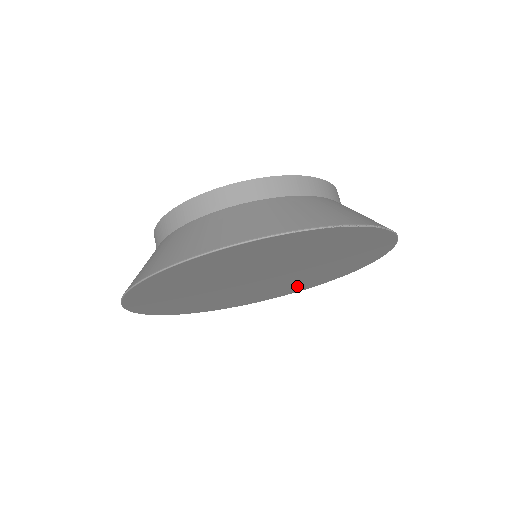
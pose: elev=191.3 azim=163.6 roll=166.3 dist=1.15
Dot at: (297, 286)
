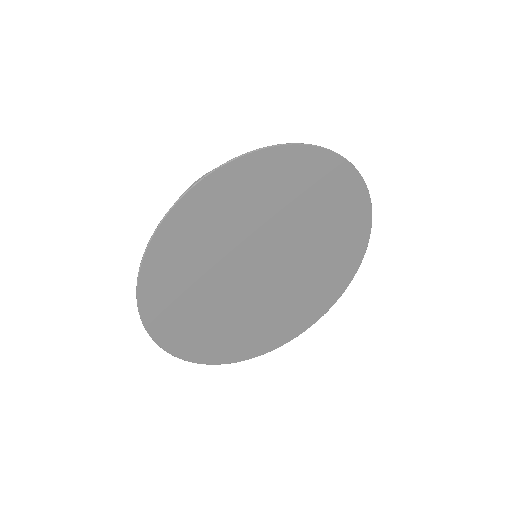
Dot at: (339, 259)
